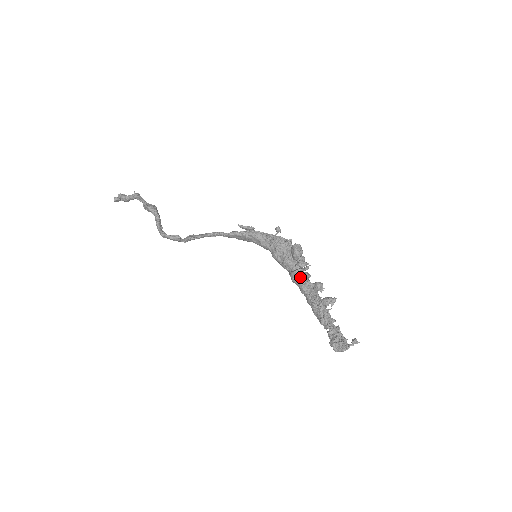
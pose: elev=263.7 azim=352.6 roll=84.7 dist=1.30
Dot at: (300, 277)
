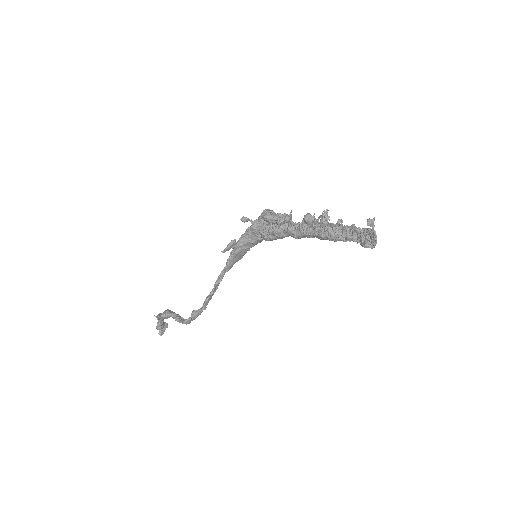
Dot at: (296, 230)
